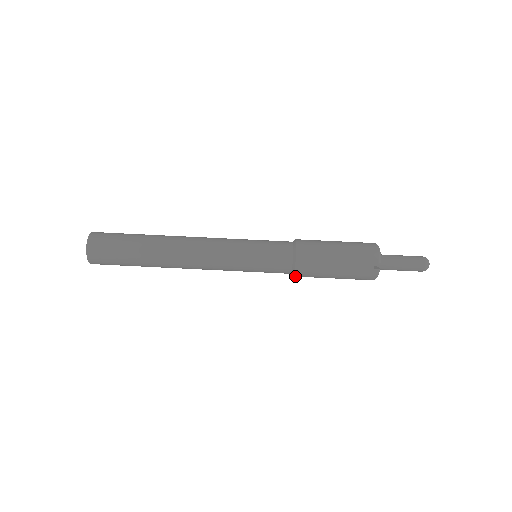
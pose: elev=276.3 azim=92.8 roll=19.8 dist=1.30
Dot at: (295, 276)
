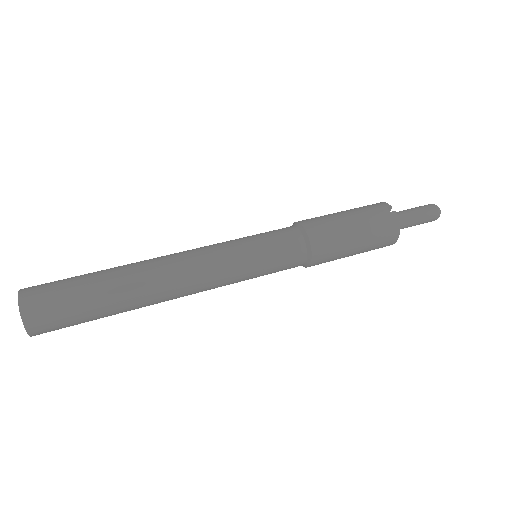
Dot at: (313, 255)
